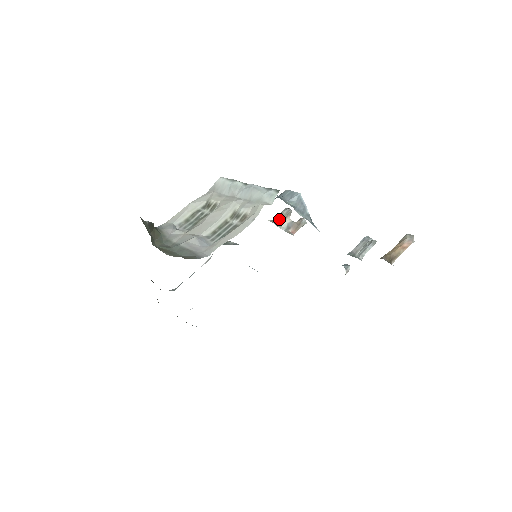
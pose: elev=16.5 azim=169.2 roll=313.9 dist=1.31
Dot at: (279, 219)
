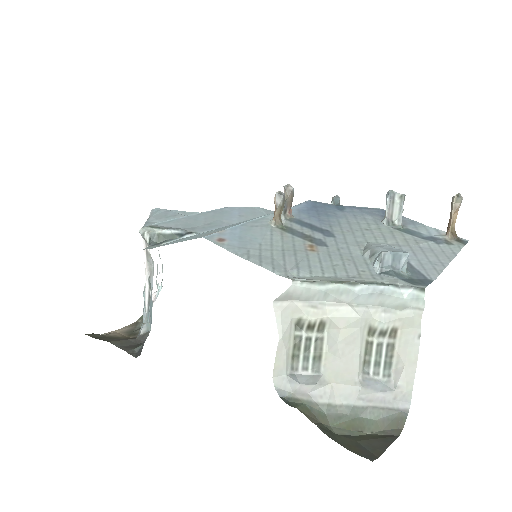
Dot at: (280, 215)
